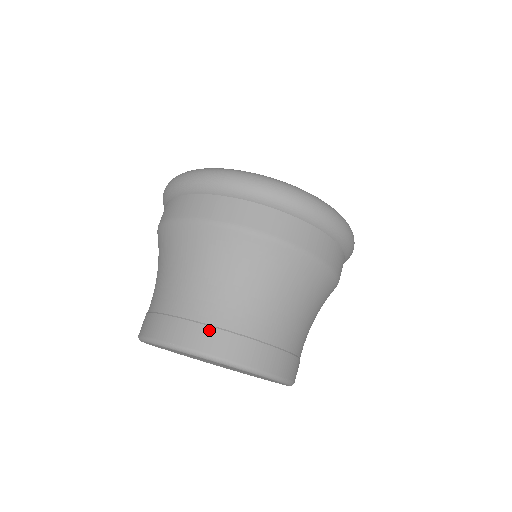
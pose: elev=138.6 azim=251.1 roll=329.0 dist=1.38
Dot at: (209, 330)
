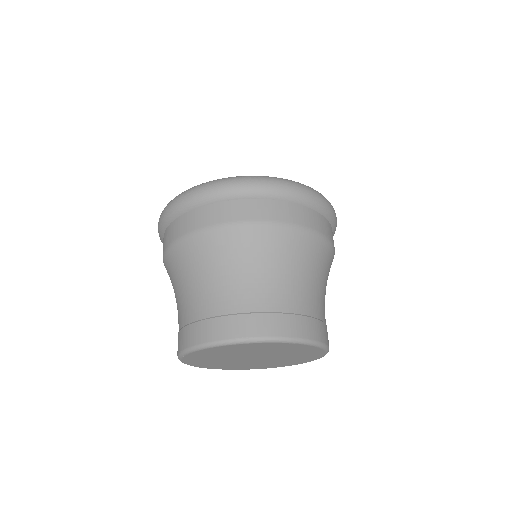
Dot at: (274, 316)
